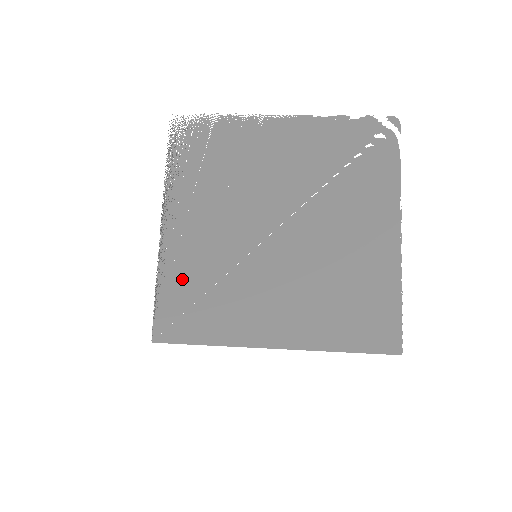
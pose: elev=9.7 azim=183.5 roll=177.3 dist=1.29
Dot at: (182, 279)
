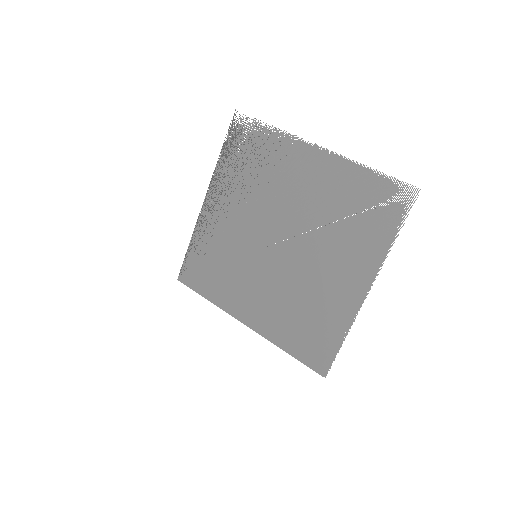
Dot at: (205, 248)
